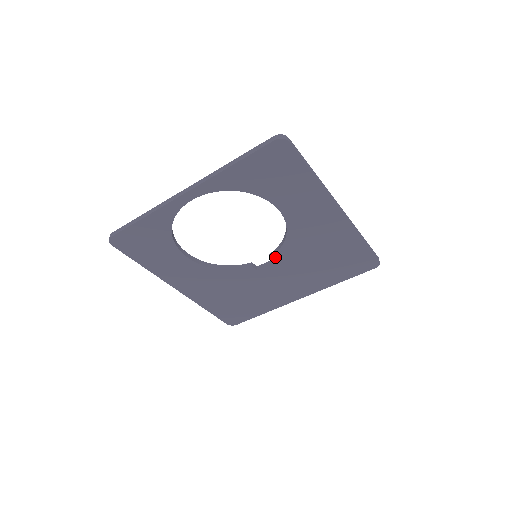
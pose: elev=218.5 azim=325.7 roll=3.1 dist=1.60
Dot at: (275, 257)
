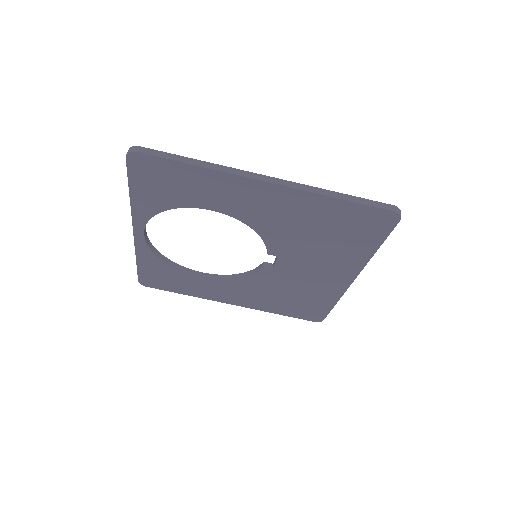
Dot at: (271, 251)
